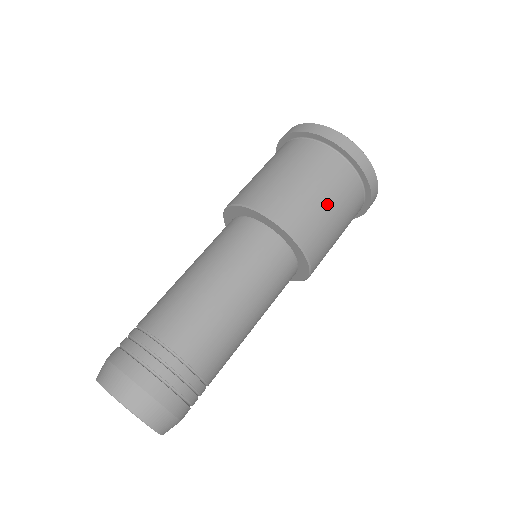
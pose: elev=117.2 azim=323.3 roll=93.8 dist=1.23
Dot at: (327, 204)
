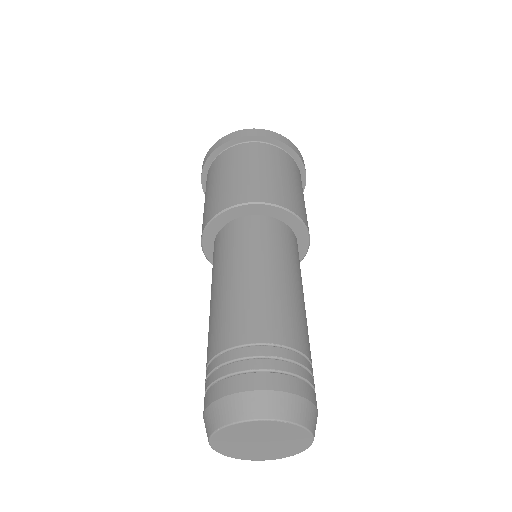
Dot at: (277, 173)
